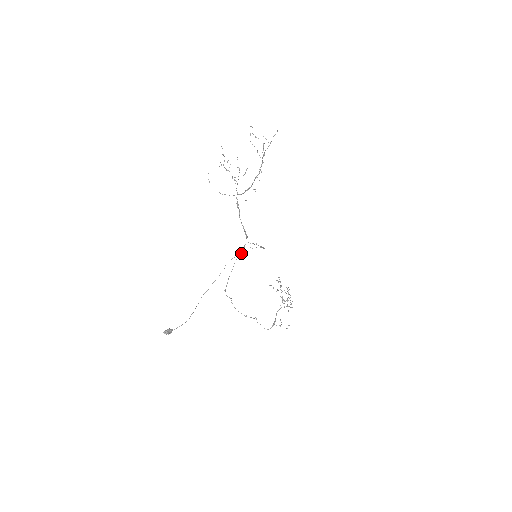
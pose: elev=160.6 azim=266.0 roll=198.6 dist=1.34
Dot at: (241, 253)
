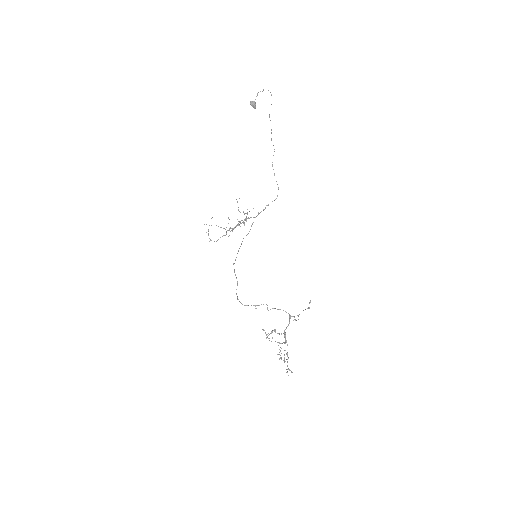
Dot at: occluded
